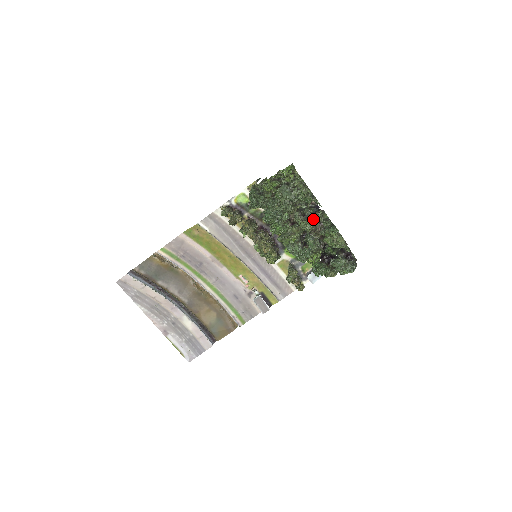
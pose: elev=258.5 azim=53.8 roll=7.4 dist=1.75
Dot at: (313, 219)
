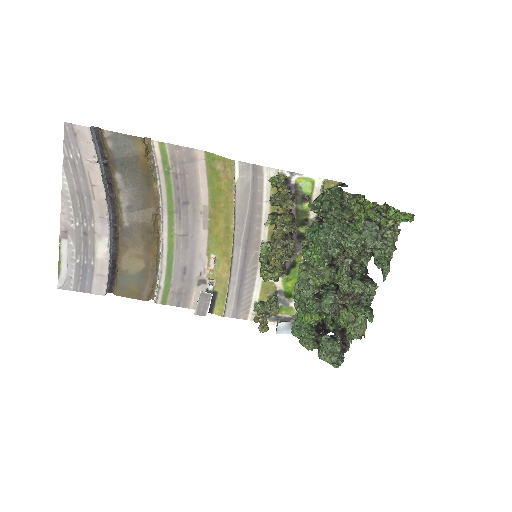
Dot at: (363, 286)
